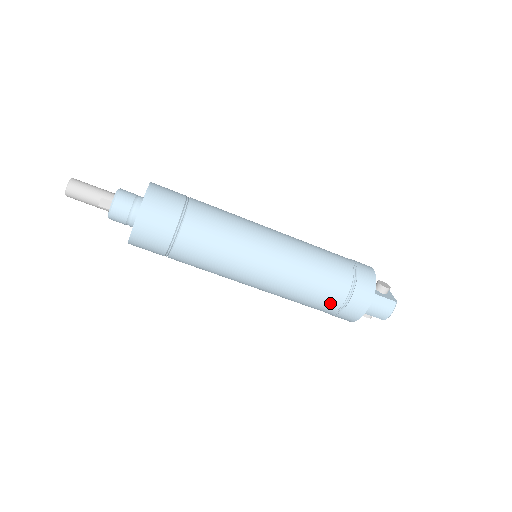
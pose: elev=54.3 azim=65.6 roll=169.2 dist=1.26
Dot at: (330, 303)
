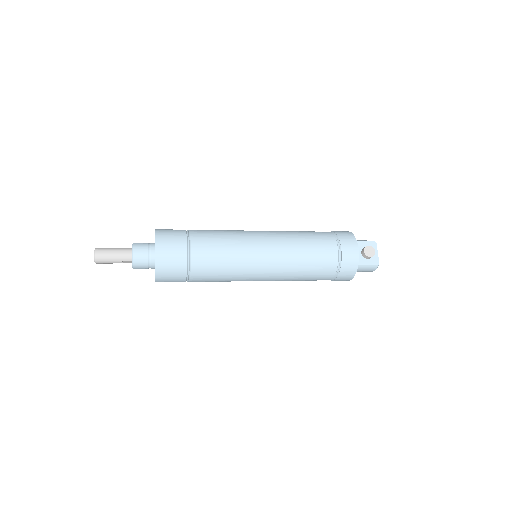
Dot at: occluded
